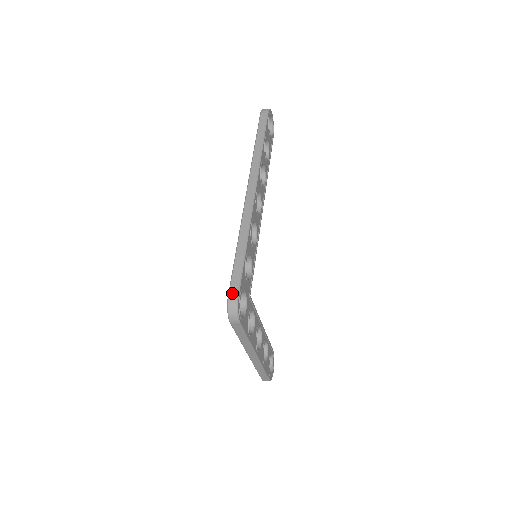
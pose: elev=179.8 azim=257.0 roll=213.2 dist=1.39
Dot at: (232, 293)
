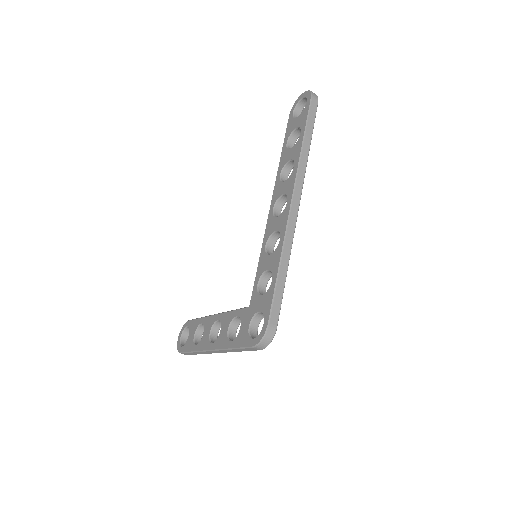
Dot at: (272, 324)
